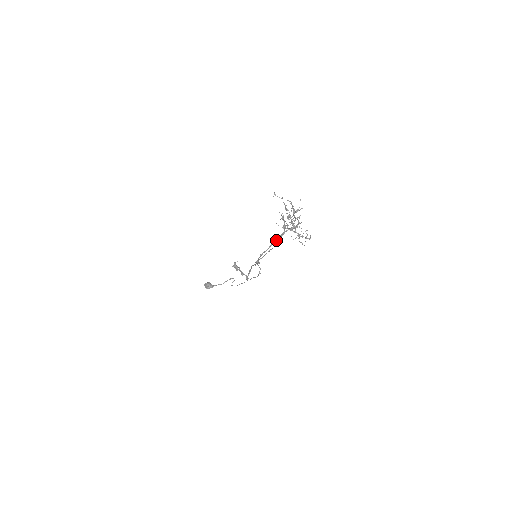
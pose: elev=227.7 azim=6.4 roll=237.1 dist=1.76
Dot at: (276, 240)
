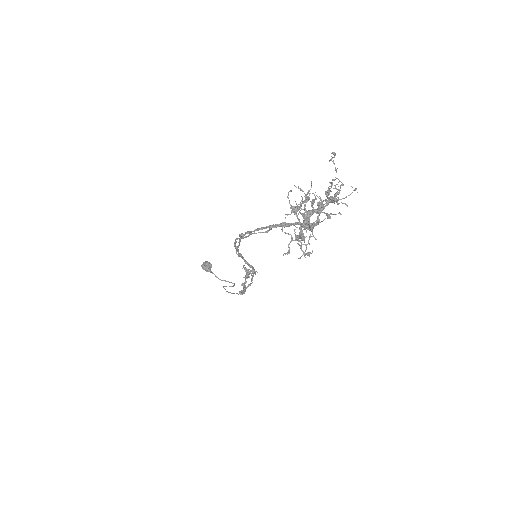
Dot at: (272, 225)
